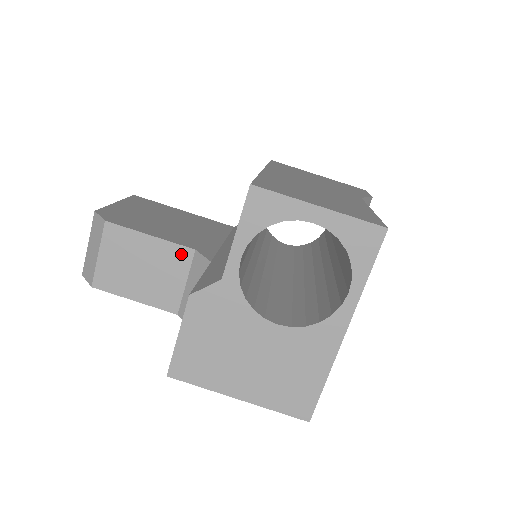
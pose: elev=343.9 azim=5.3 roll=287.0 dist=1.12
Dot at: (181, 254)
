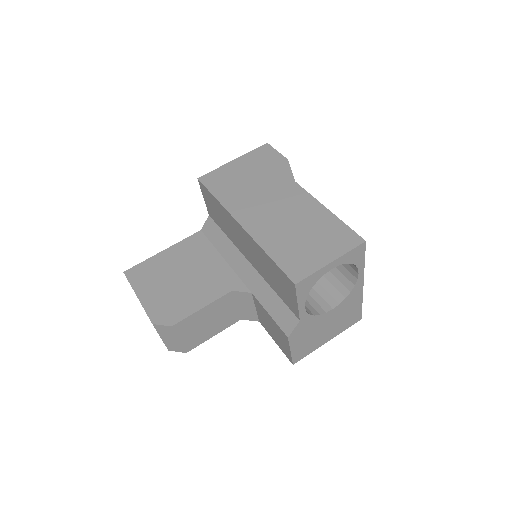
Dot at: (225, 299)
